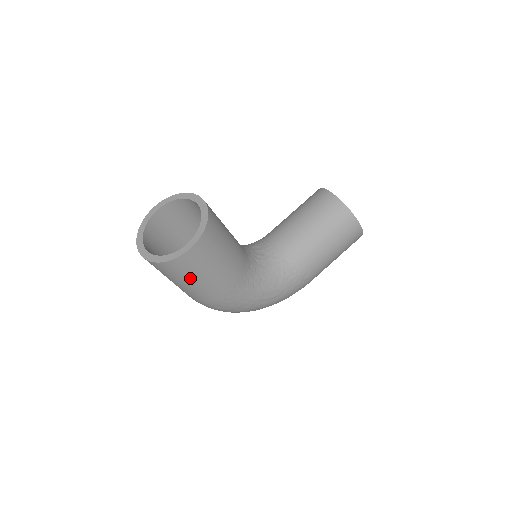
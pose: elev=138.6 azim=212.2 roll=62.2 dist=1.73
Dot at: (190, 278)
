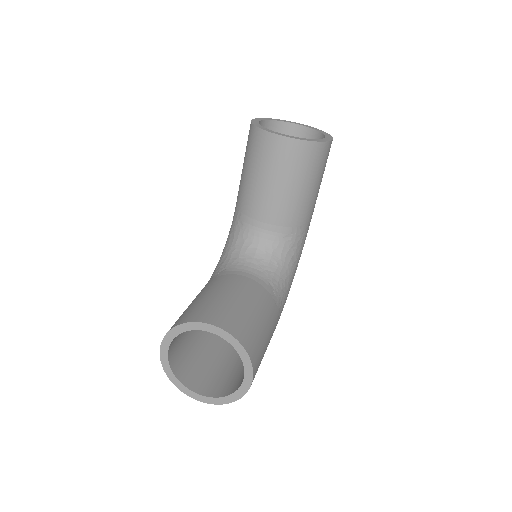
Dot at: occluded
